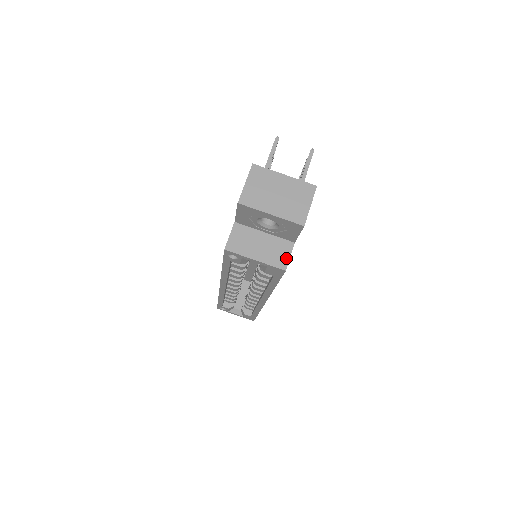
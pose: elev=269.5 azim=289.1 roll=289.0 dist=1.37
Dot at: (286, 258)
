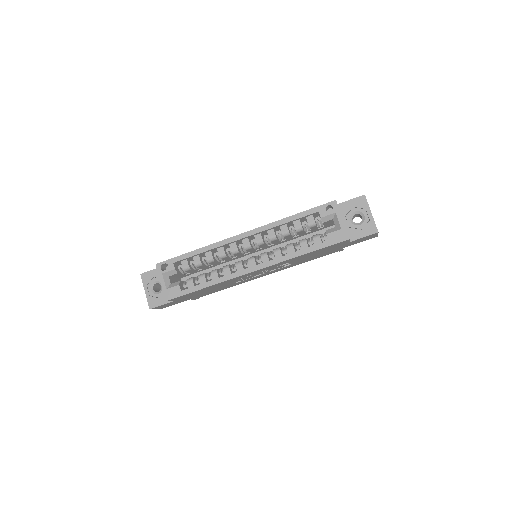
Dot at: occluded
